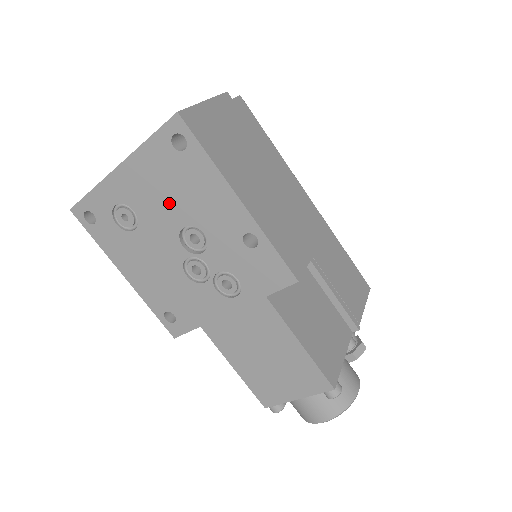
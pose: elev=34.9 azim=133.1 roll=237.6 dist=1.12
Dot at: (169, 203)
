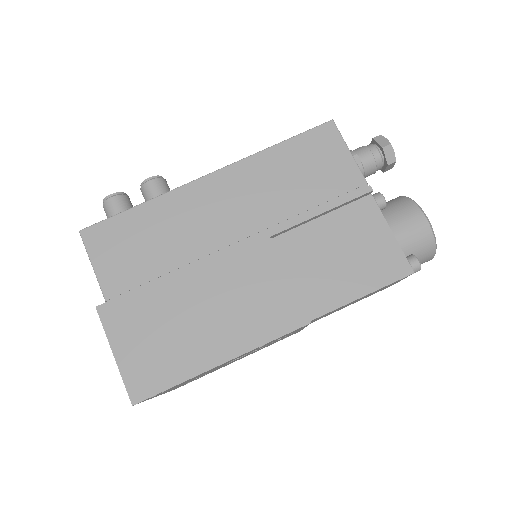
Dot at: occluded
